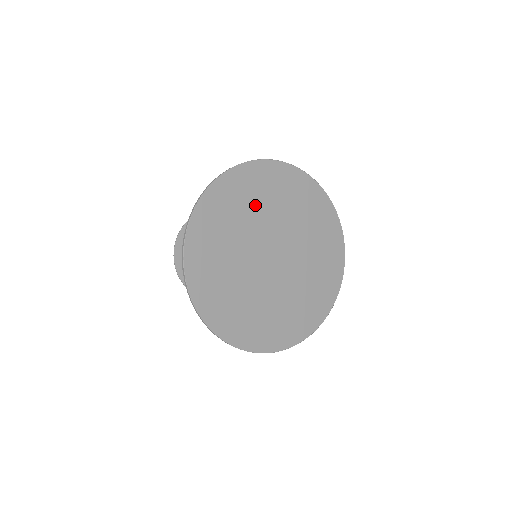
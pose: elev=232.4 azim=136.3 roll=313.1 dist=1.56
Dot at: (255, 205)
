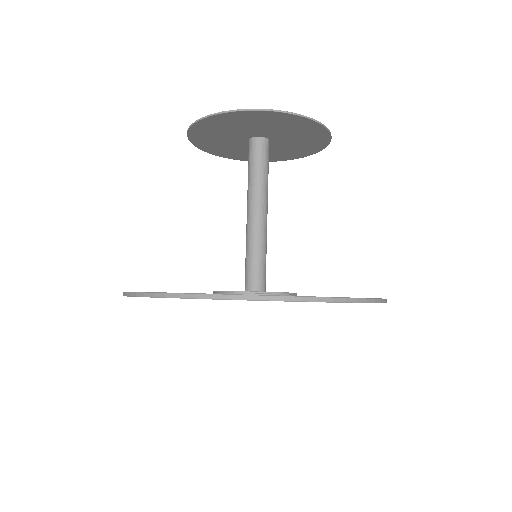
Dot at: occluded
